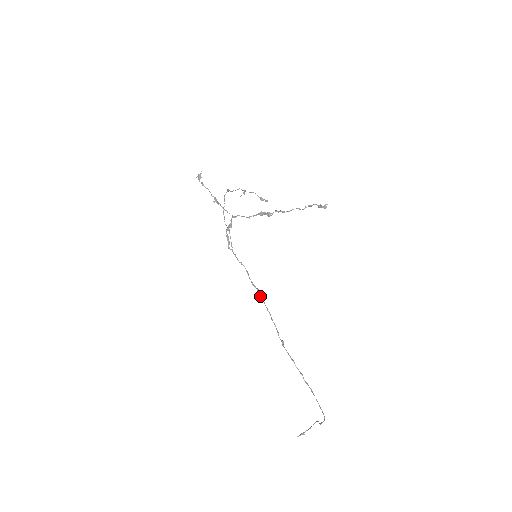
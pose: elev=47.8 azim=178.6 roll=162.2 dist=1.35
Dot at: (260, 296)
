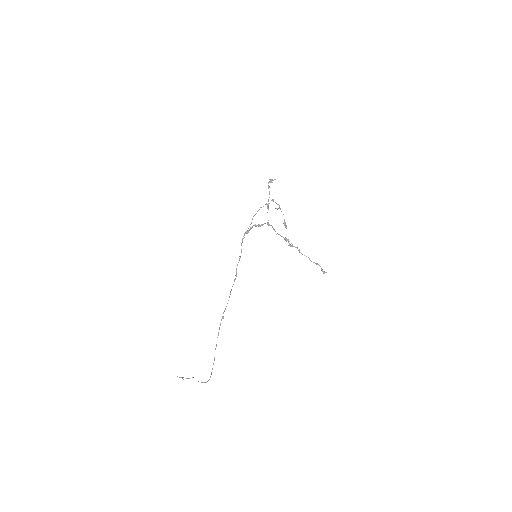
Dot at: (234, 279)
